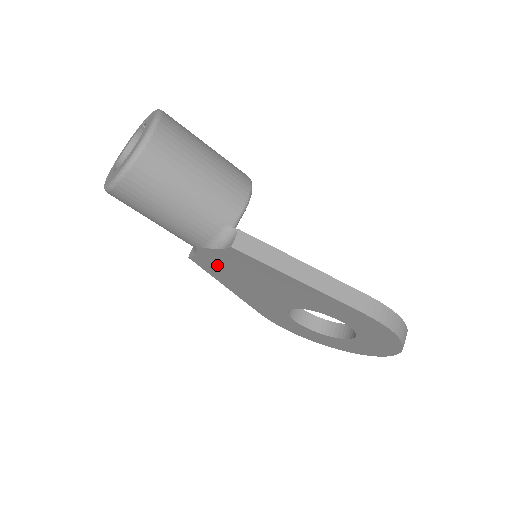
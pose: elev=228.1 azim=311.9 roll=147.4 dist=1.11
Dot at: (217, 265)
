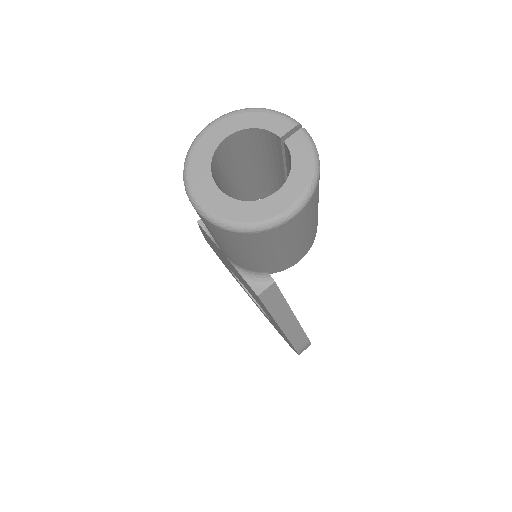
Dot at: occluded
